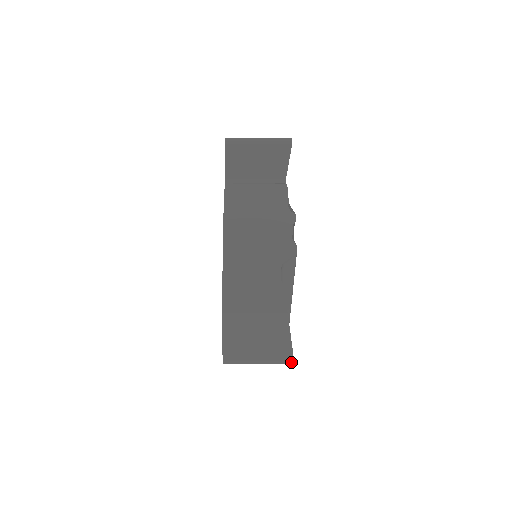
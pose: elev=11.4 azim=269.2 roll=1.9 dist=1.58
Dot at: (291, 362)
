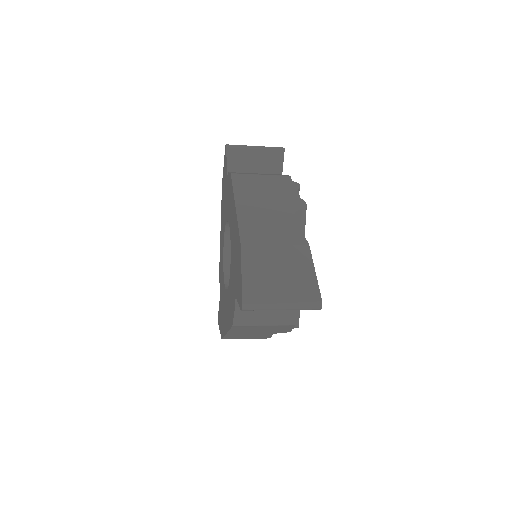
Dot at: (319, 302)
